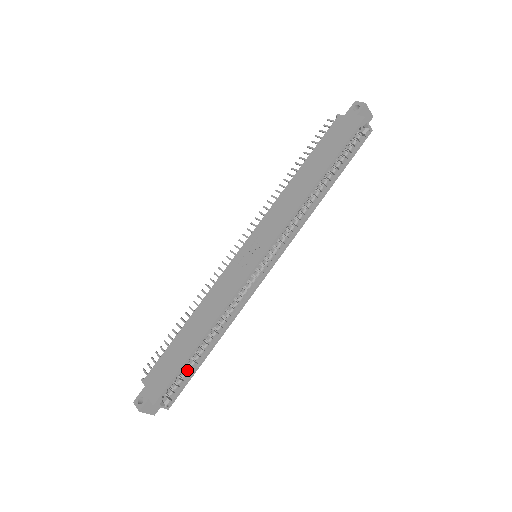
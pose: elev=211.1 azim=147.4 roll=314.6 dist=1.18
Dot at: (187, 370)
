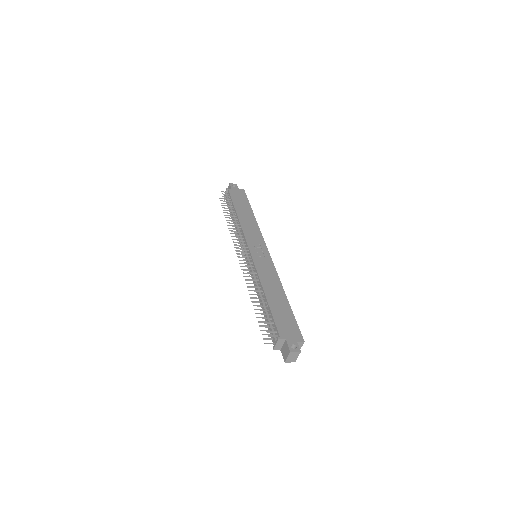
Dot at: occluded
